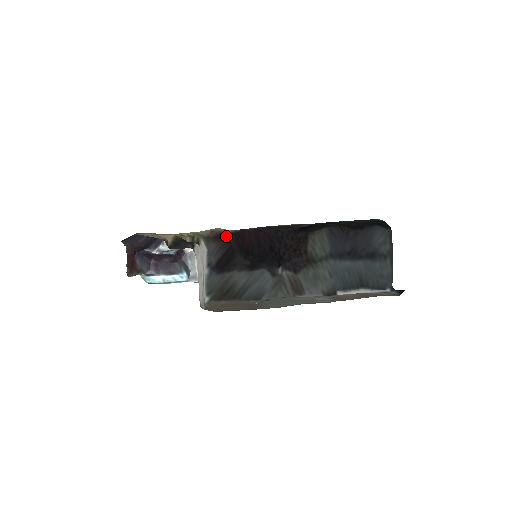
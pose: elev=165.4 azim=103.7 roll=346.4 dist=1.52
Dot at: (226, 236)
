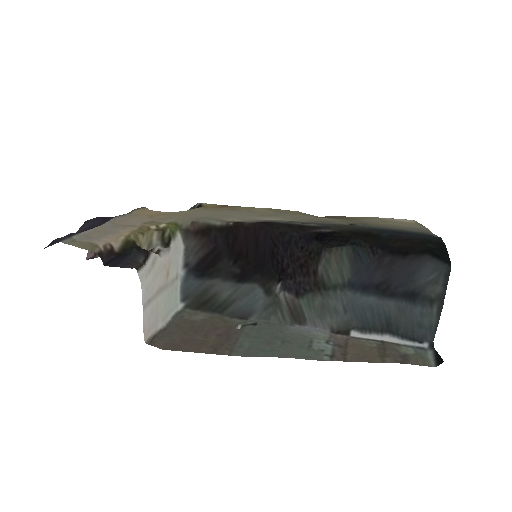
Dot at: (212, 231)
